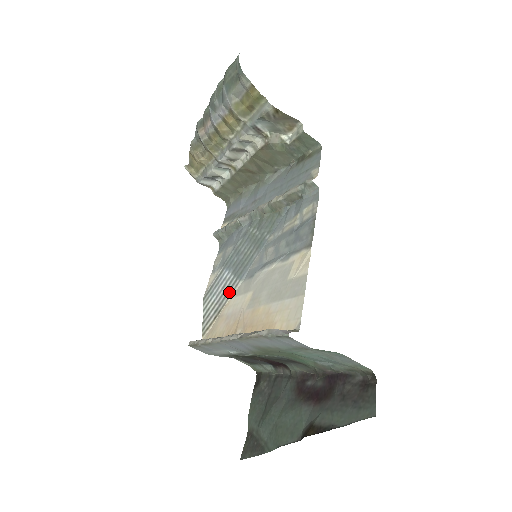
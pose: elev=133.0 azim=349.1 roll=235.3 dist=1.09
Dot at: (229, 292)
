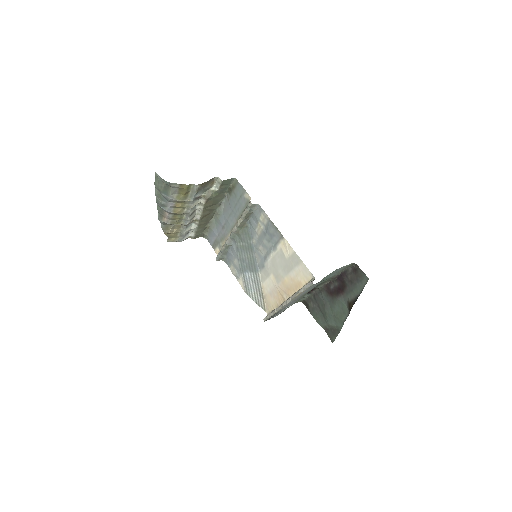
Dot at: (258, 282)
